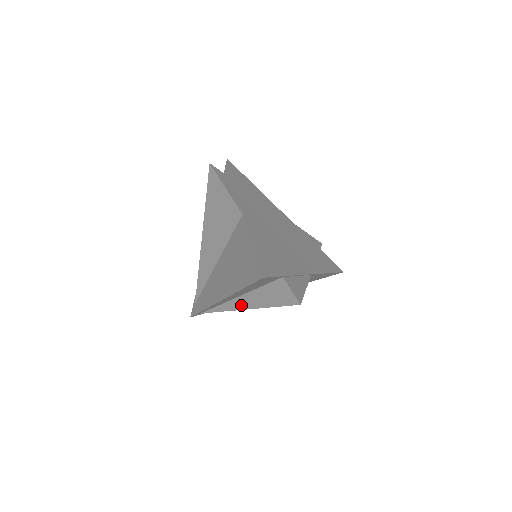
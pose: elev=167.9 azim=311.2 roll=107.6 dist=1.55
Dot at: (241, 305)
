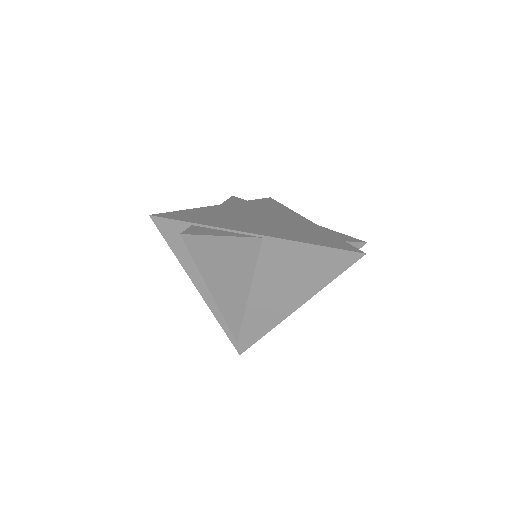
Dot at: occluded
